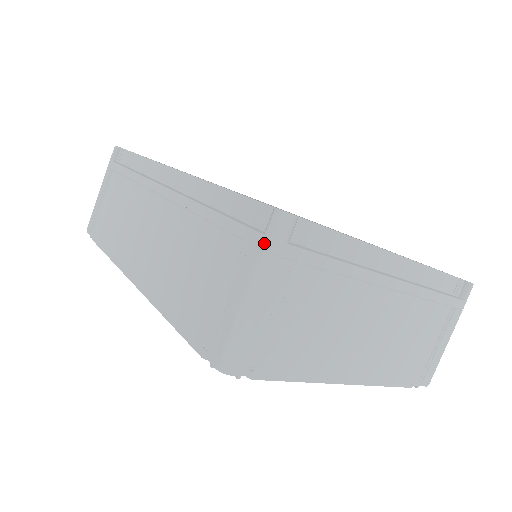
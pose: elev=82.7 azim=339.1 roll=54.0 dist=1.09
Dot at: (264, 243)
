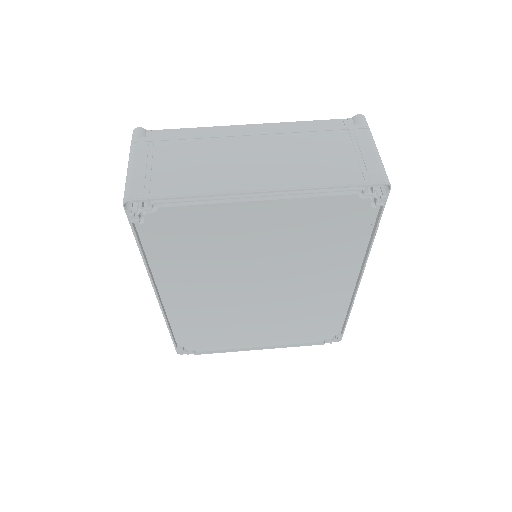
Dot at: (130, 146)
